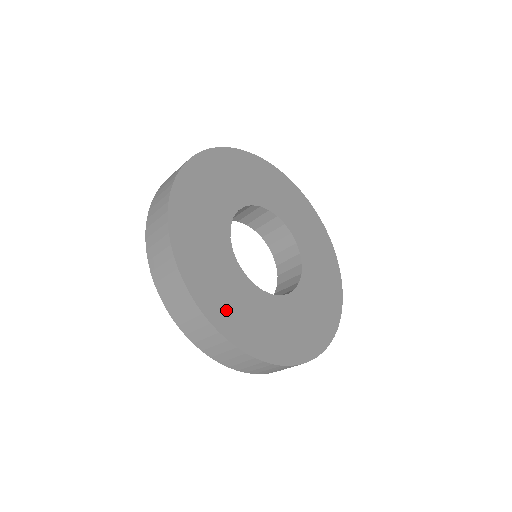
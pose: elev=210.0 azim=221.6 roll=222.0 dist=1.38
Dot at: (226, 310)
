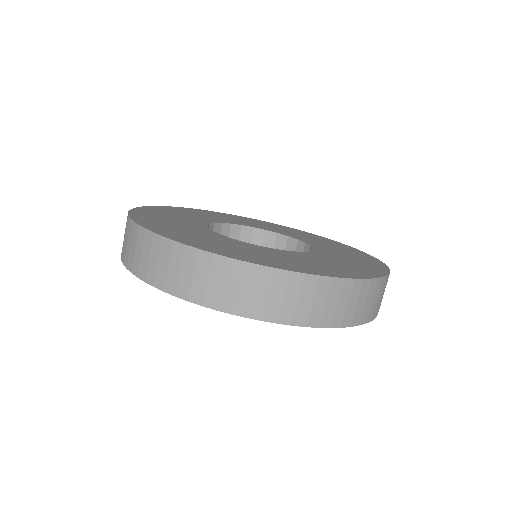
Dot at: (157, 221)
